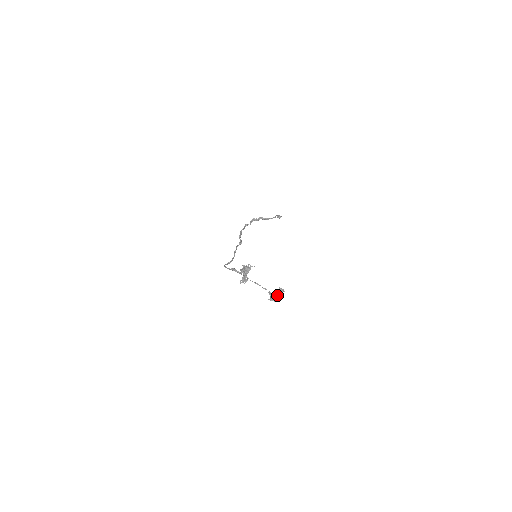
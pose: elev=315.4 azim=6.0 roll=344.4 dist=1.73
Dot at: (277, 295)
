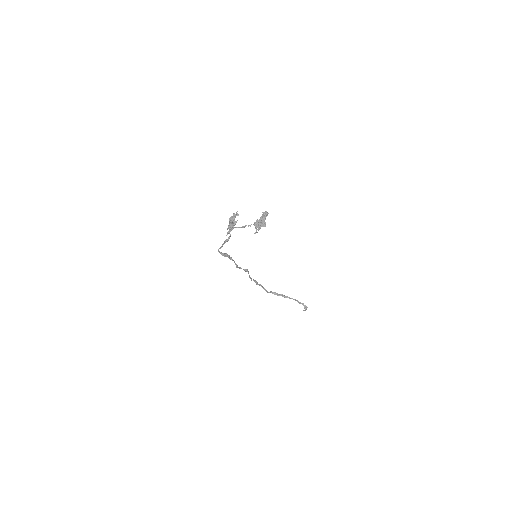
Dot at: (261, 220)
